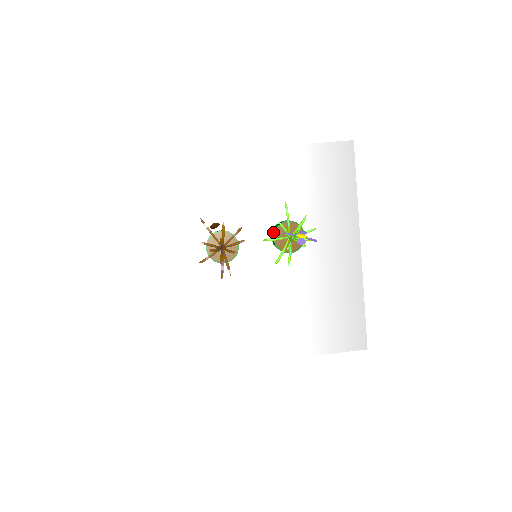
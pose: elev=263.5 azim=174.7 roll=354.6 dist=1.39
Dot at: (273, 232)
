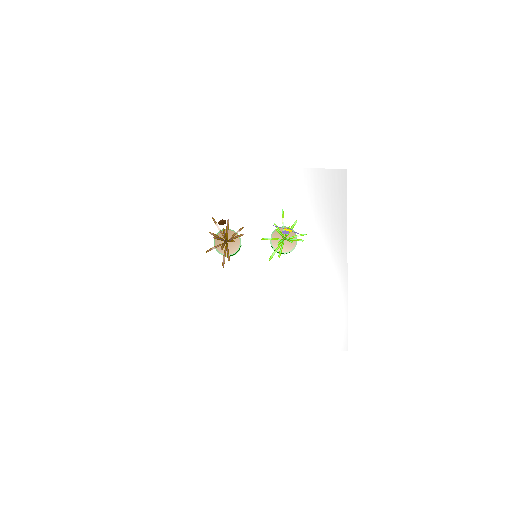
Dot at: occluded
